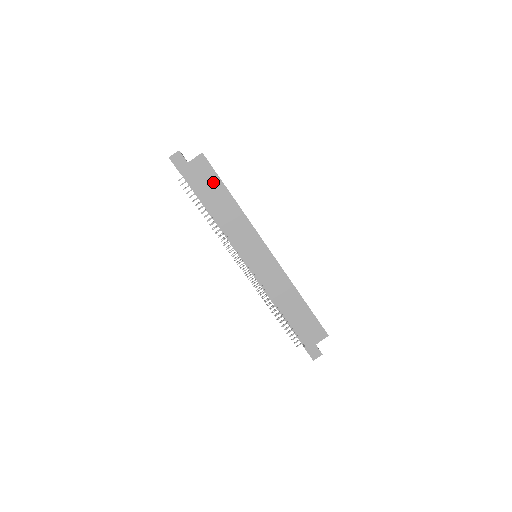
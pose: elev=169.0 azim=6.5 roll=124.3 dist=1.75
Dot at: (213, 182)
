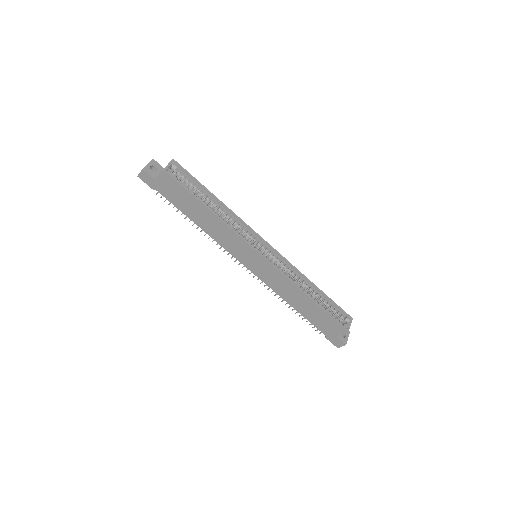
Dot at: (185, 196)
